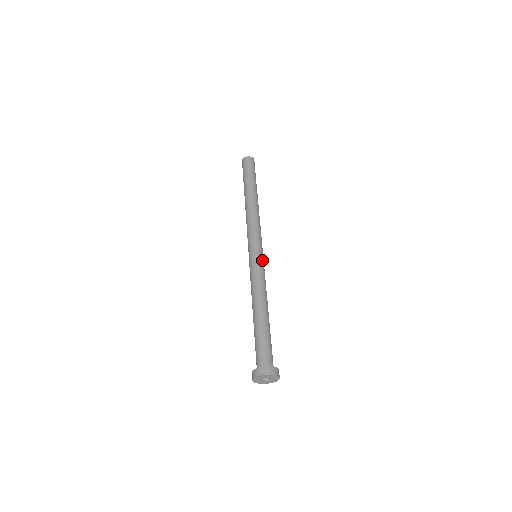
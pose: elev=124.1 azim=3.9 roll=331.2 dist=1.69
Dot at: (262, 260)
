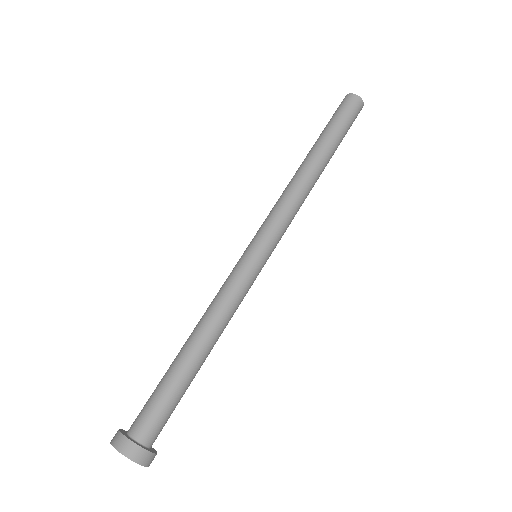
Dot at: occluded
